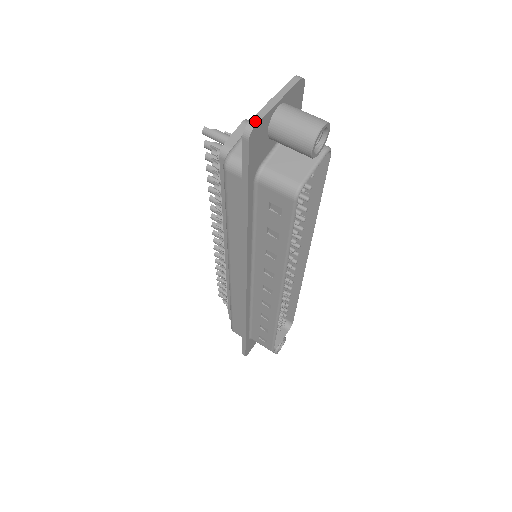
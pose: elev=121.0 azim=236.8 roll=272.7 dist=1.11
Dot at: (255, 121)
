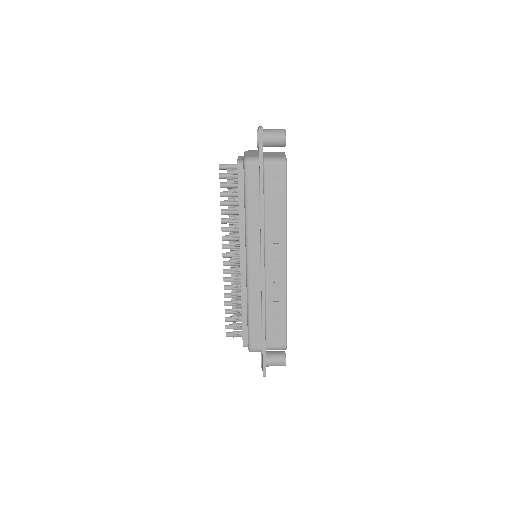
Dot at: (261, 126)
